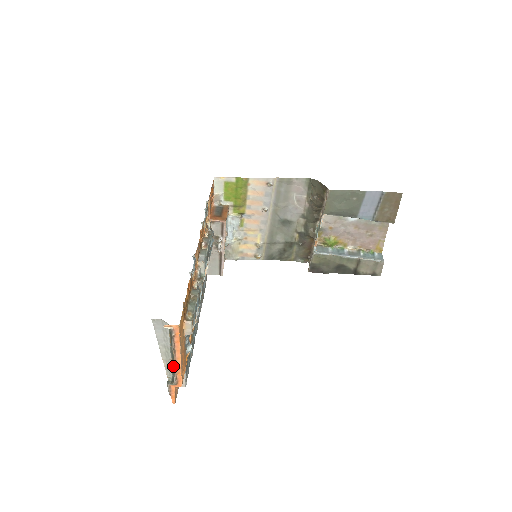
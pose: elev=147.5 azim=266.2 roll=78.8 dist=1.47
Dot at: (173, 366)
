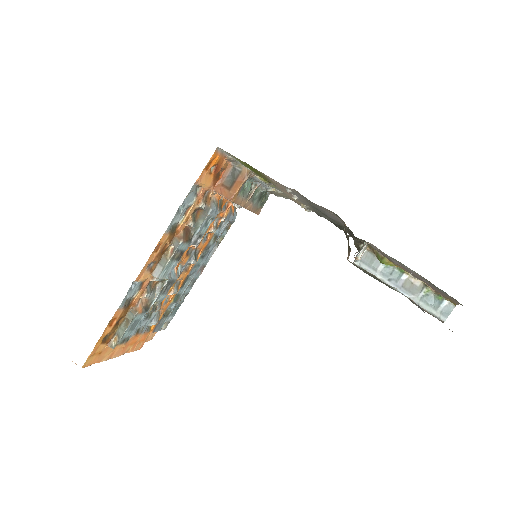
Dot at: occluded
